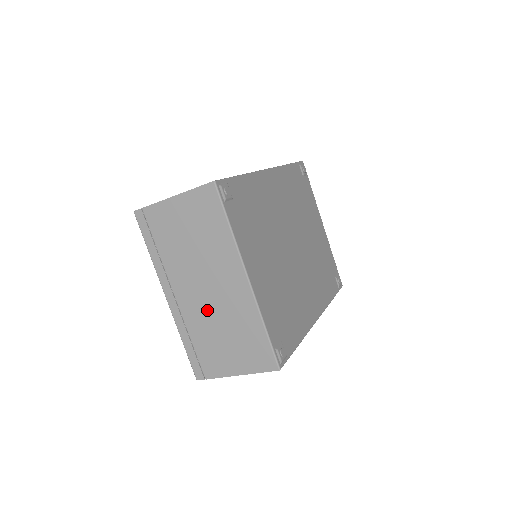
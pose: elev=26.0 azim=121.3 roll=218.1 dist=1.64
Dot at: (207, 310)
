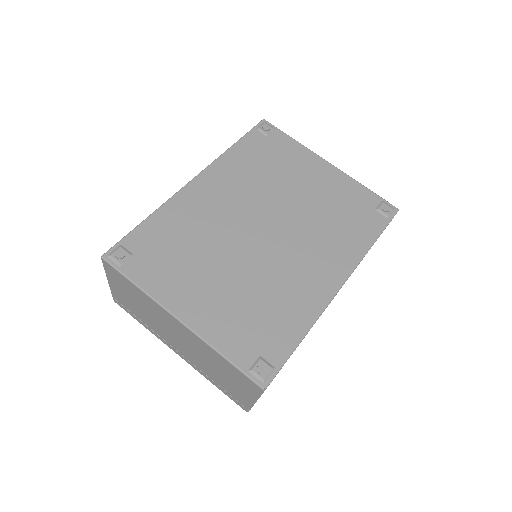
Dot at: (195, 355)
